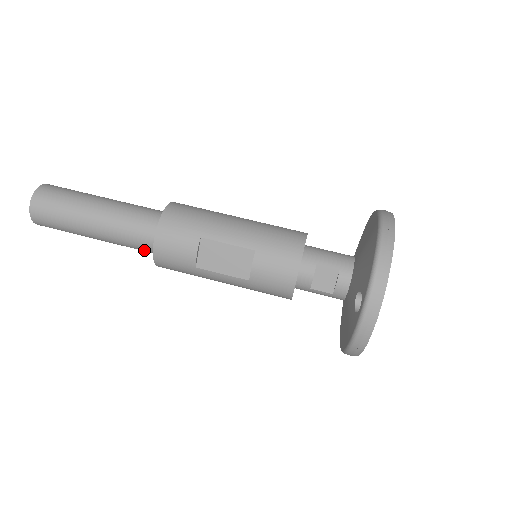
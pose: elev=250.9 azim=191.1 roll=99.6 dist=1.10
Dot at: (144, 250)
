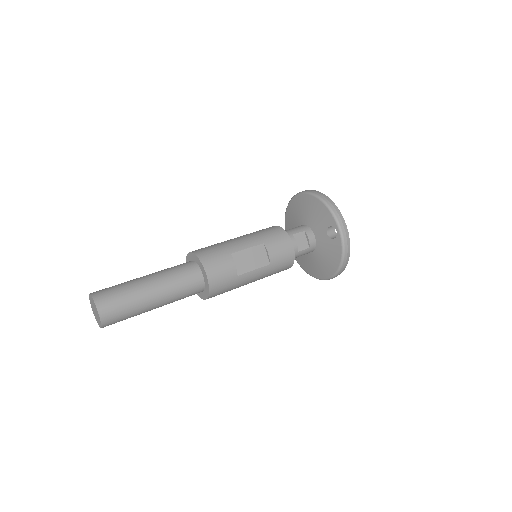
Dot at: (193, 292)
